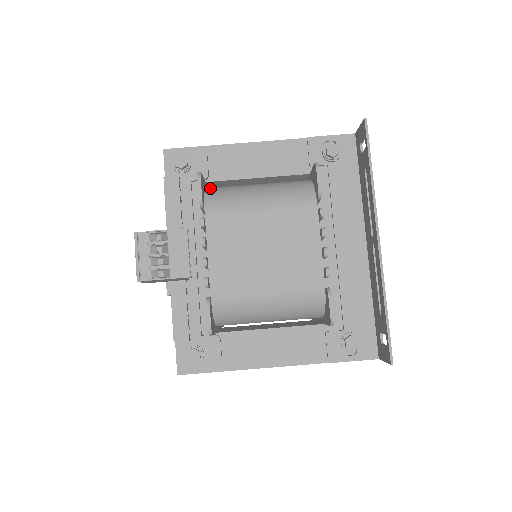
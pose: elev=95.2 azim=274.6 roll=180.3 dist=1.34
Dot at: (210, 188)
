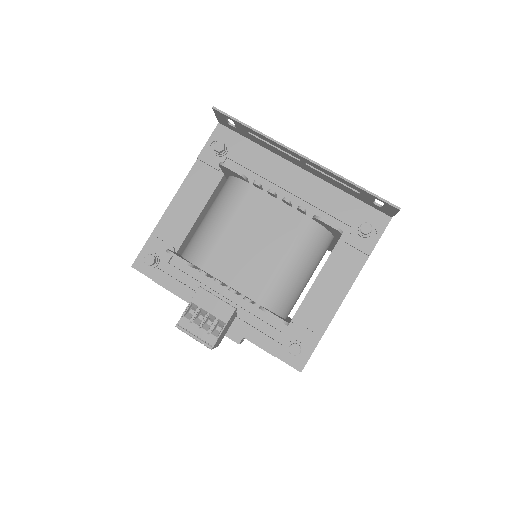
Dot at: (183, 252)
